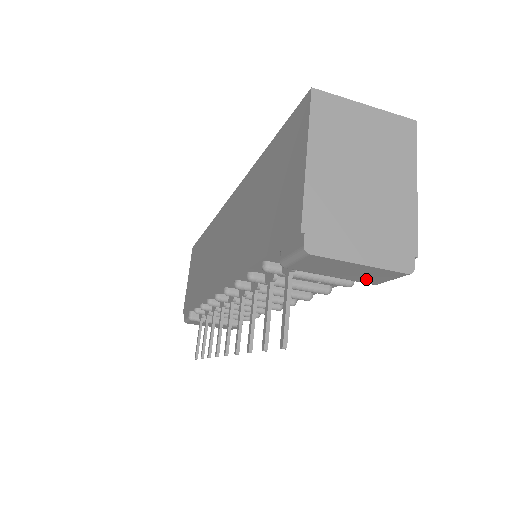
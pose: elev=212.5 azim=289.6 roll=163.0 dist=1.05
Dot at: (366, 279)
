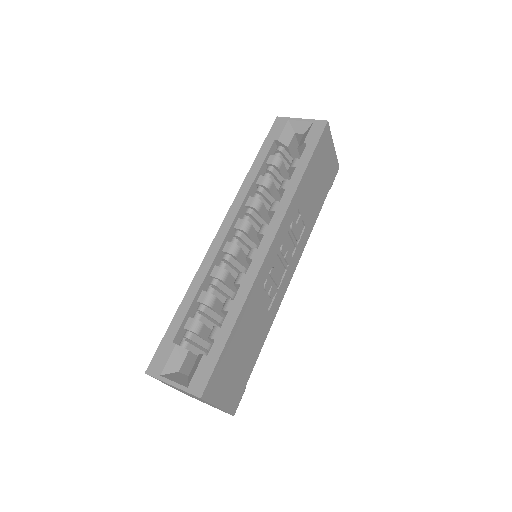
Dot at: occluded
